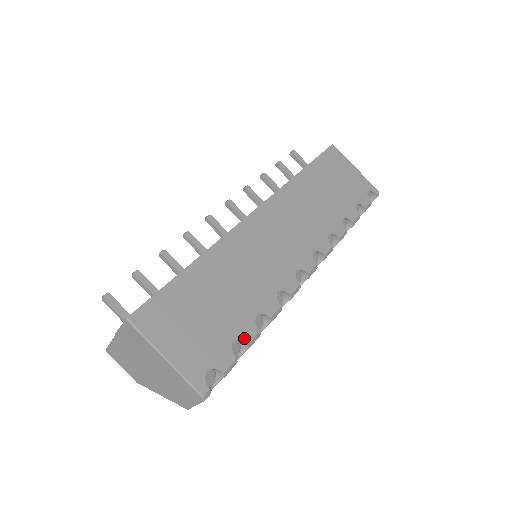
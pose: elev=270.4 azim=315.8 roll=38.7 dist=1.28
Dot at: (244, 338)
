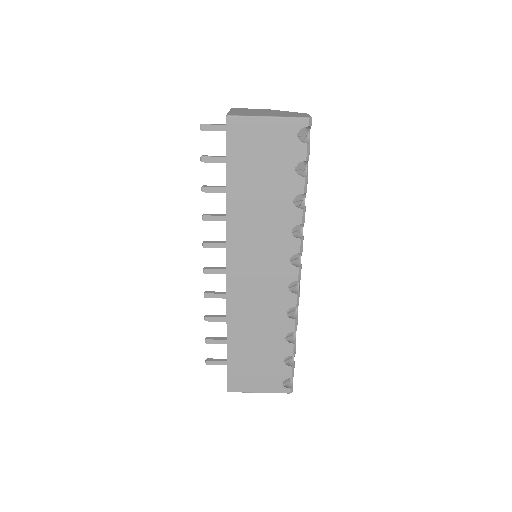
Dot at: (288, 355)
